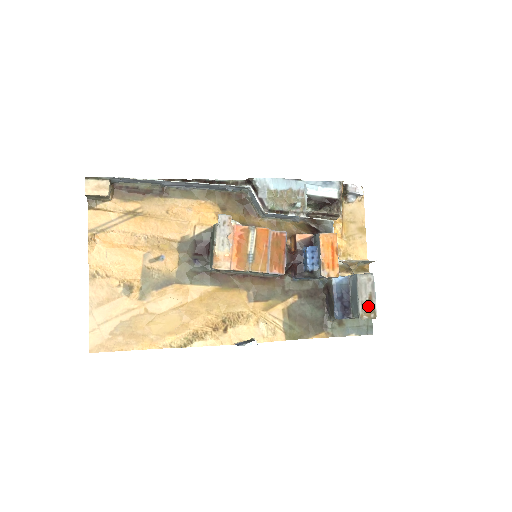
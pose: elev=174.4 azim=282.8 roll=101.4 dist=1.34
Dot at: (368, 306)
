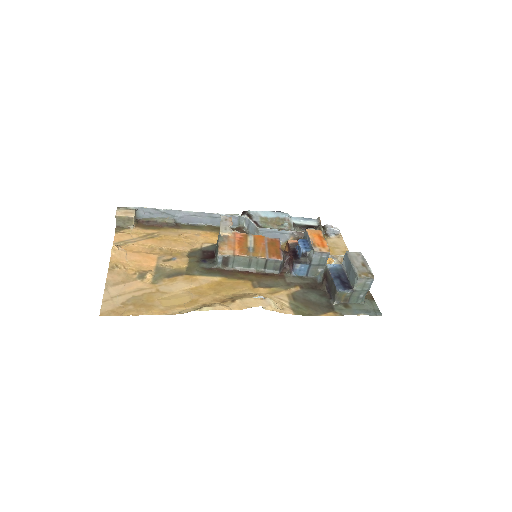
Dot at: (363, 269)
